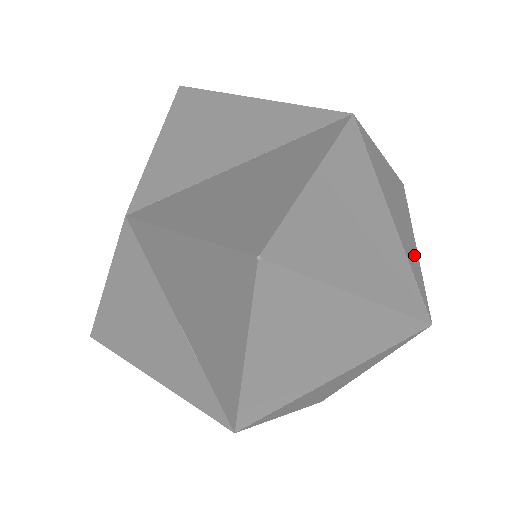
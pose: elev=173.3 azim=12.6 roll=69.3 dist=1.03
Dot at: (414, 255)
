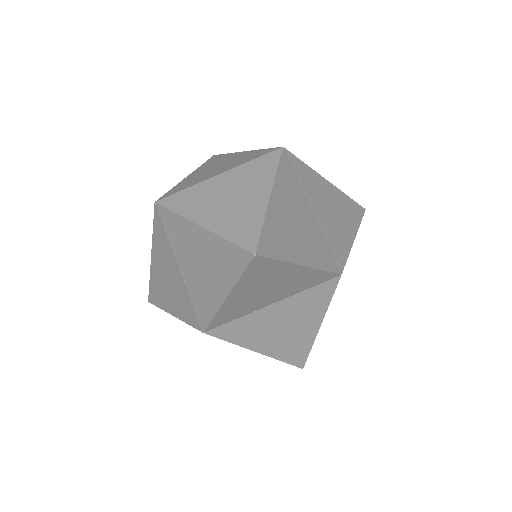
Dot at: occluded
